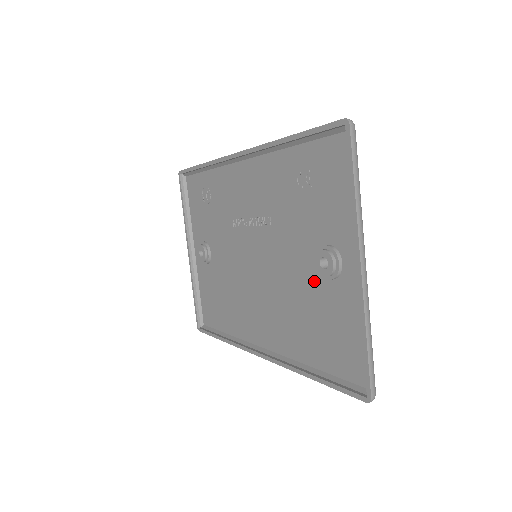
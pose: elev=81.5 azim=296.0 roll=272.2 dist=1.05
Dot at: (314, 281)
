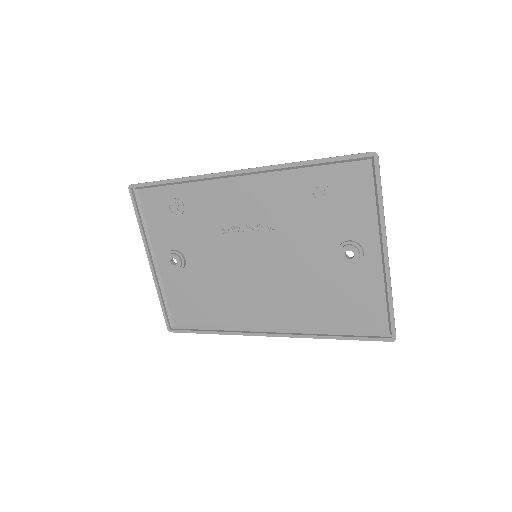
Dot at: (333, 268)
